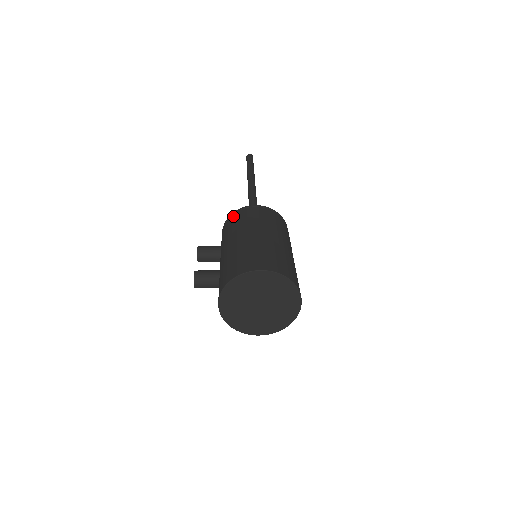
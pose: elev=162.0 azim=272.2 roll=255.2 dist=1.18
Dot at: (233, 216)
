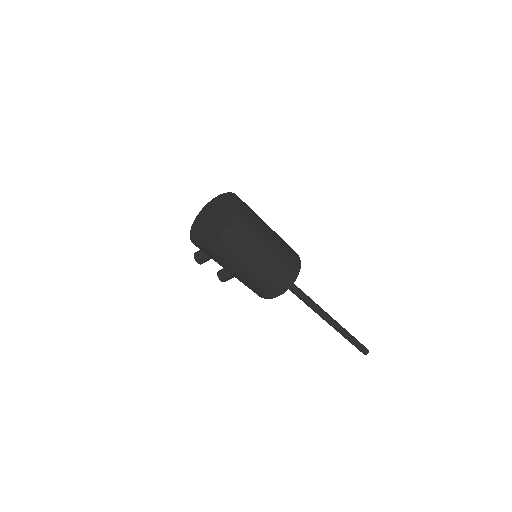
Dot at: occluded
